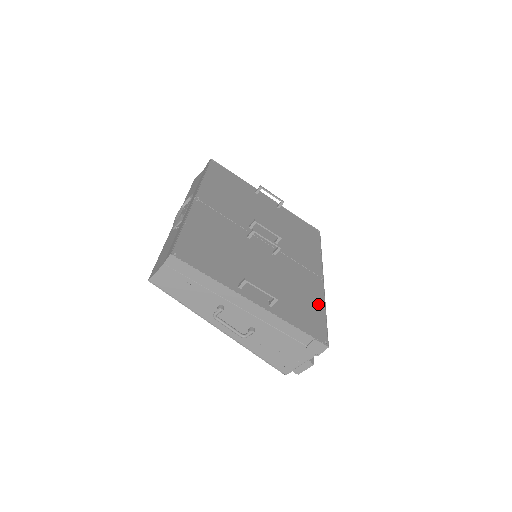
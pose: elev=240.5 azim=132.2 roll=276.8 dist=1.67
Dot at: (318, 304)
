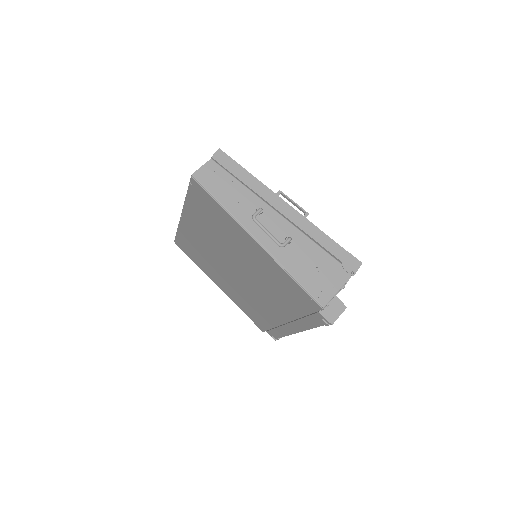
Dot at: occluded
